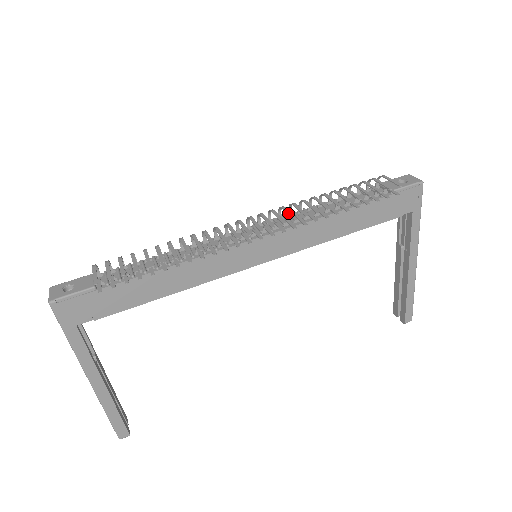
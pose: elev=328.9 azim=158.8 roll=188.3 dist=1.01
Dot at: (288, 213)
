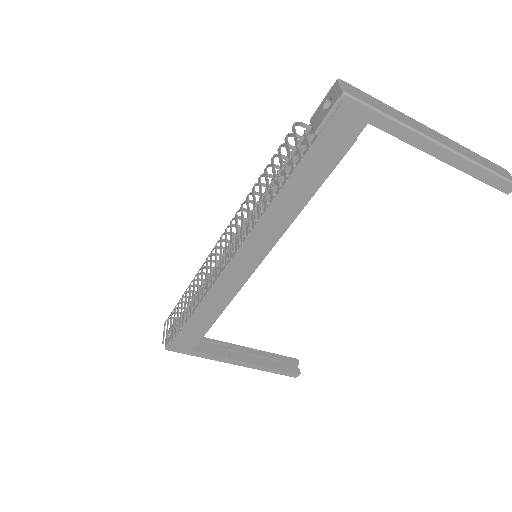
Dot at: (230, 233)
